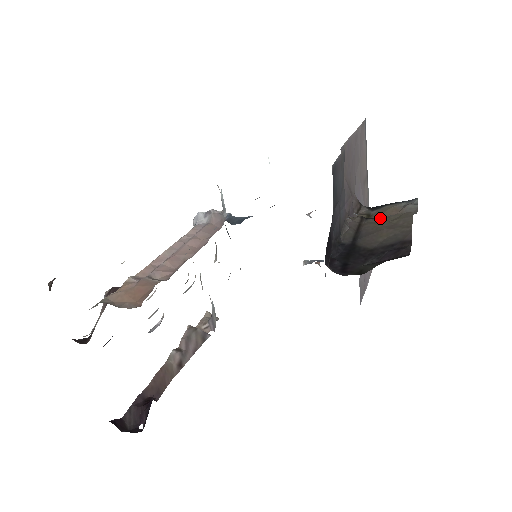
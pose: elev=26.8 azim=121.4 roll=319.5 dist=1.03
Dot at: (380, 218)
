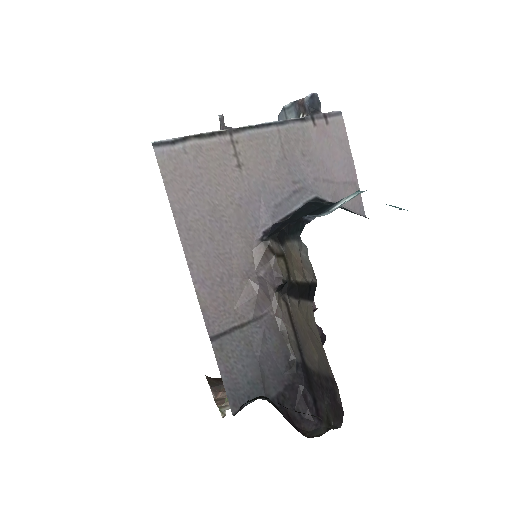
Dot at: (296, 297)
